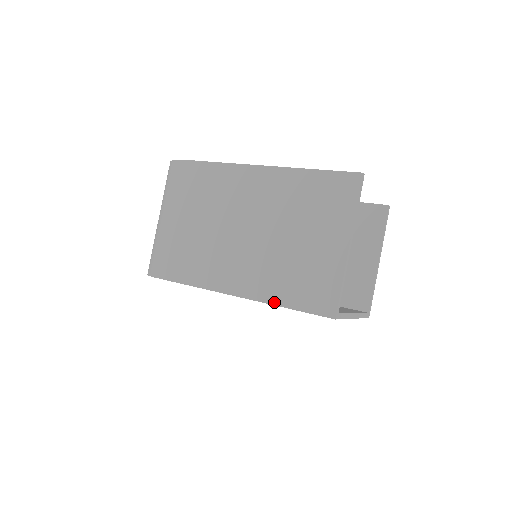
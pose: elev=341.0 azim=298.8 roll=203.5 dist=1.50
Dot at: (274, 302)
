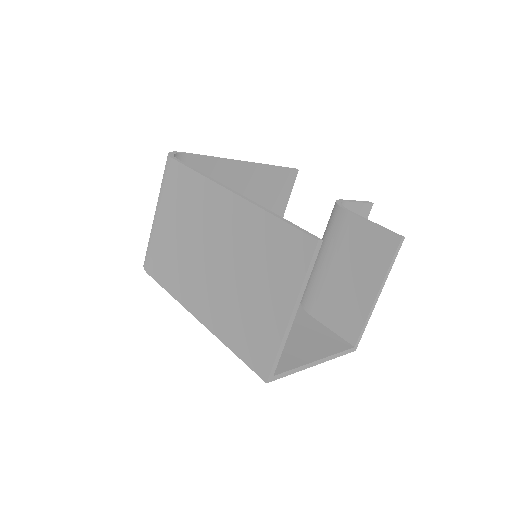
Dot at: (223, 340)
